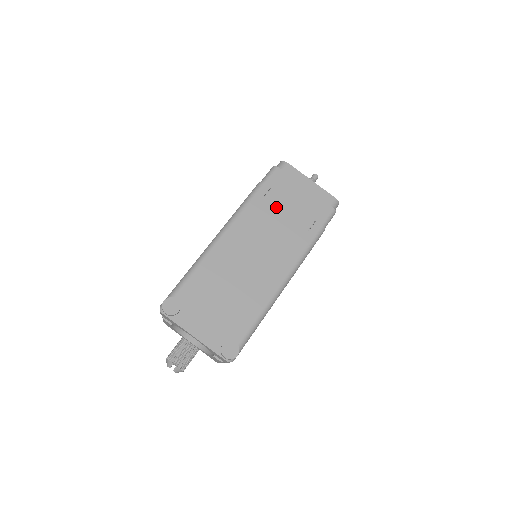
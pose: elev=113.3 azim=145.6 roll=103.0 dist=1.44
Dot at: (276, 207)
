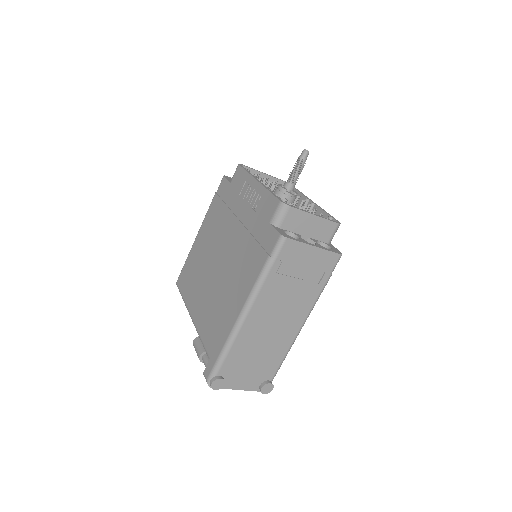
Dot at: (289, 276)
